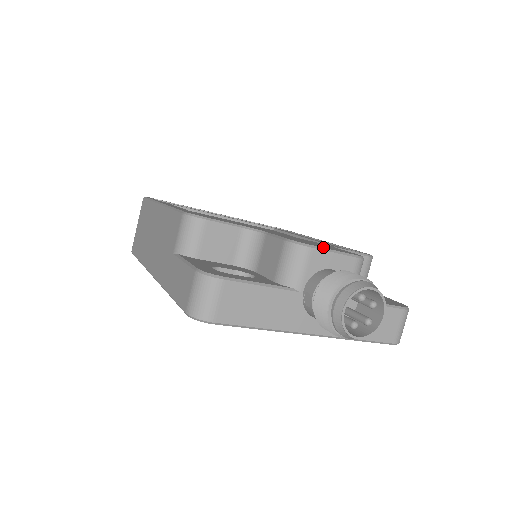
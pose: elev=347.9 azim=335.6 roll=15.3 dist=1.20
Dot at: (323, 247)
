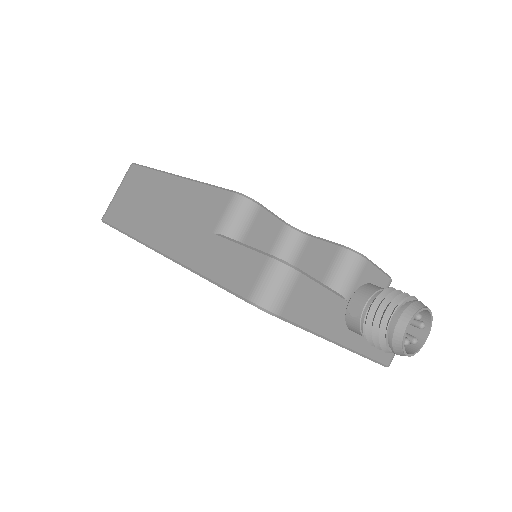
Dot at: occluded
